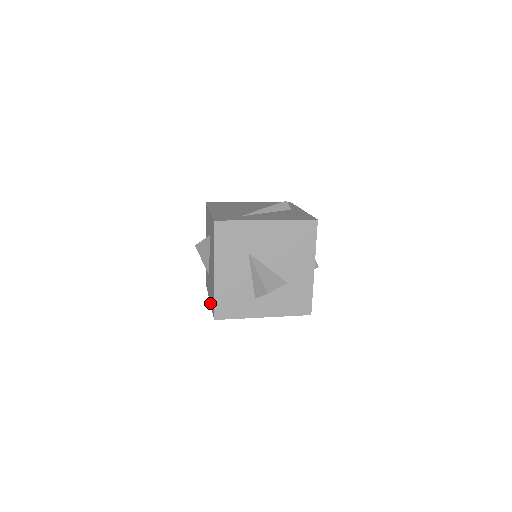
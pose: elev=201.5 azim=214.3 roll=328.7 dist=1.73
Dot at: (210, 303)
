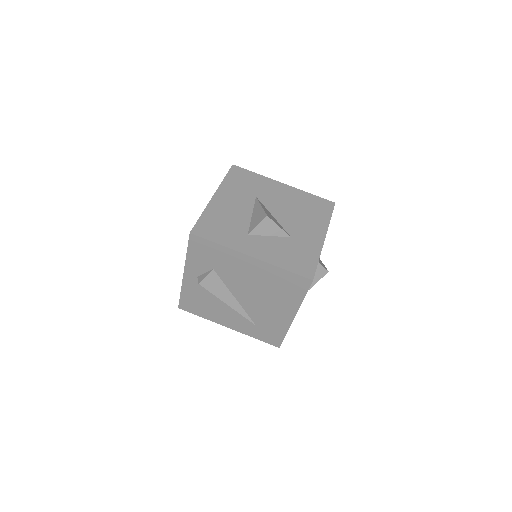
Dot at: (184, 266)
